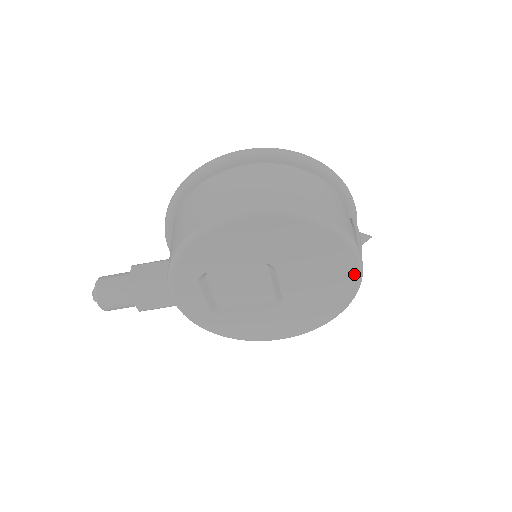
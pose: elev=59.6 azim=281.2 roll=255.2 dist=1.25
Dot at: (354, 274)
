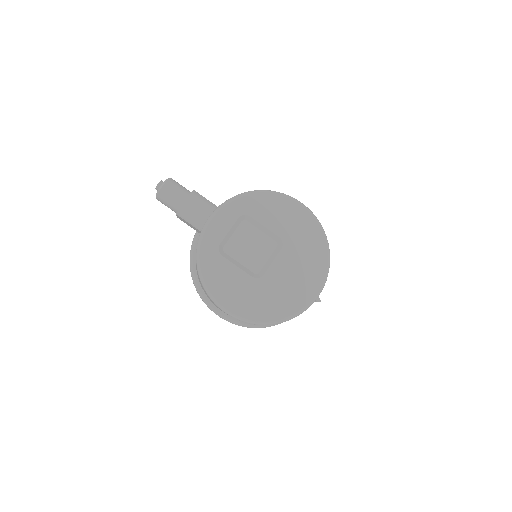
Dot at: (314, 292)
